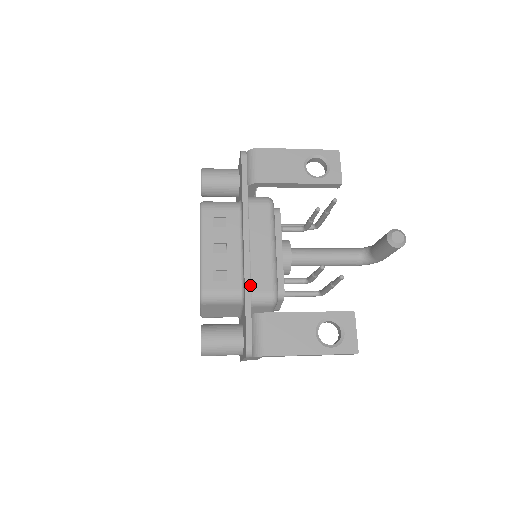
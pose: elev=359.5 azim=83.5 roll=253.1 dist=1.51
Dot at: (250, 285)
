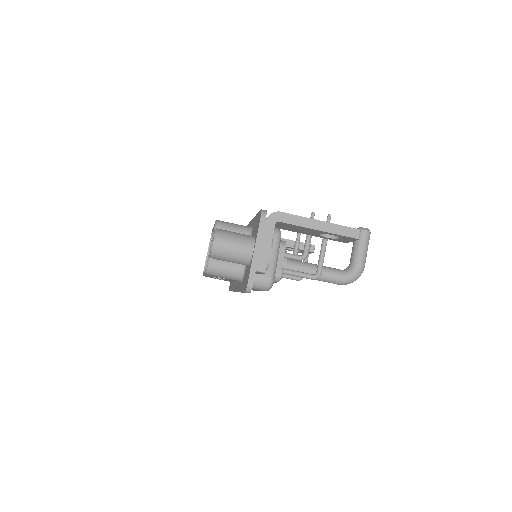
Dot at: occluded
